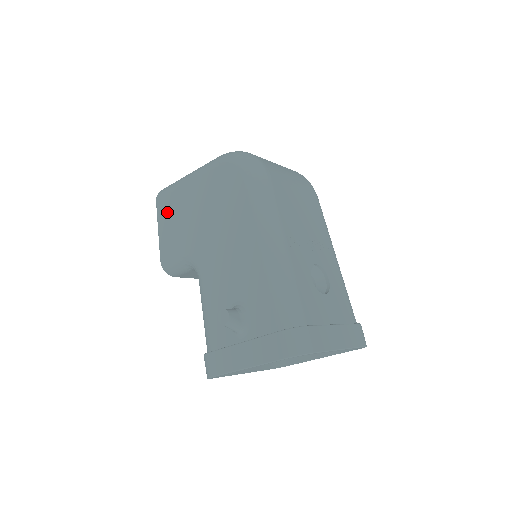
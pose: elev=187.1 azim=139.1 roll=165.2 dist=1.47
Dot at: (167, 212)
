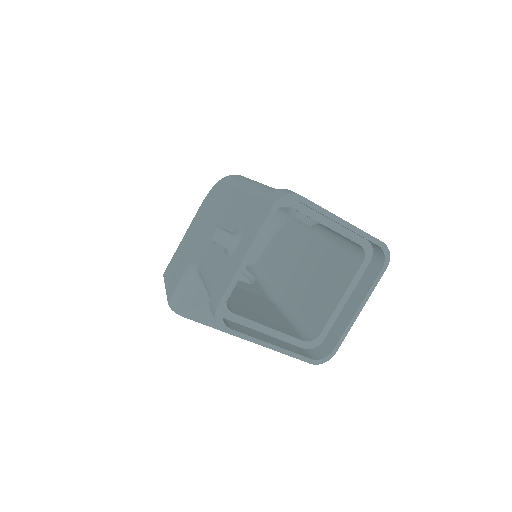
Dot at: (171, 269)
